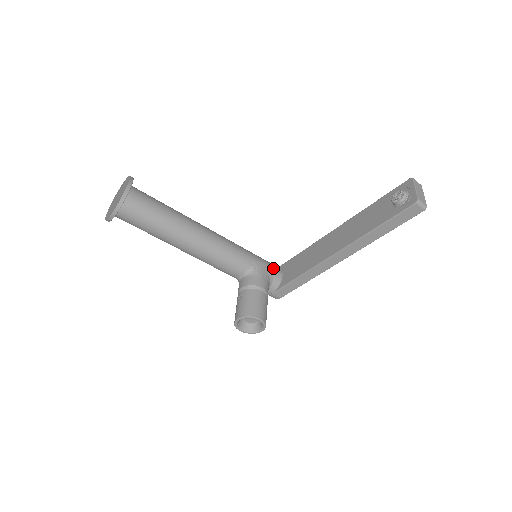
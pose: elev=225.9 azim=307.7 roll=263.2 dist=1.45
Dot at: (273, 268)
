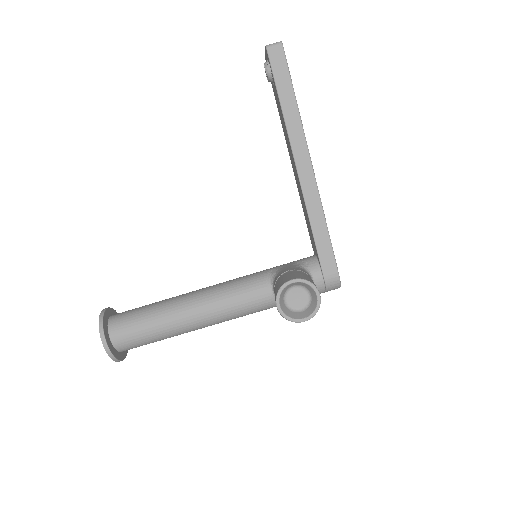
Dot at: (300, 260)
